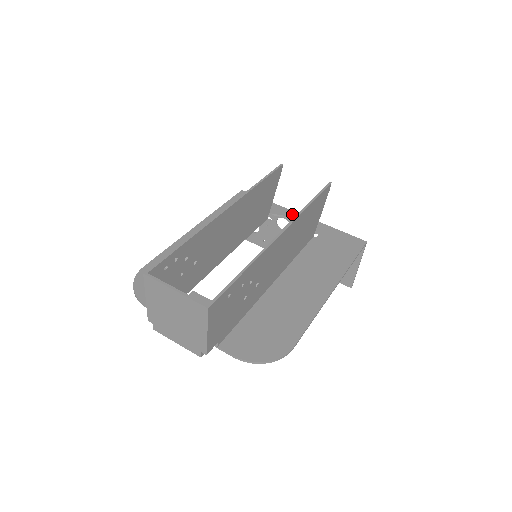
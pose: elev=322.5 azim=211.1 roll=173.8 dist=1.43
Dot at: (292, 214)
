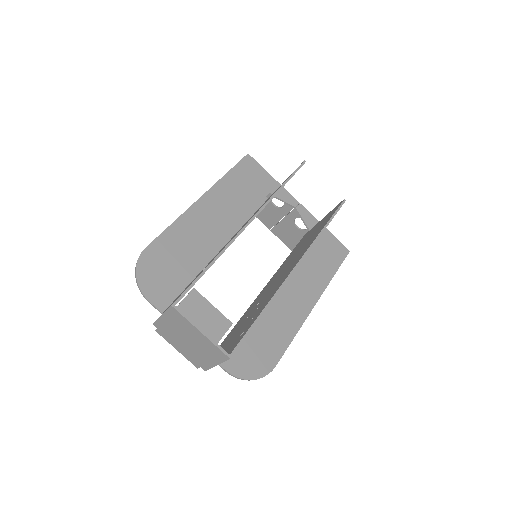
Dot at: (292, 201)
